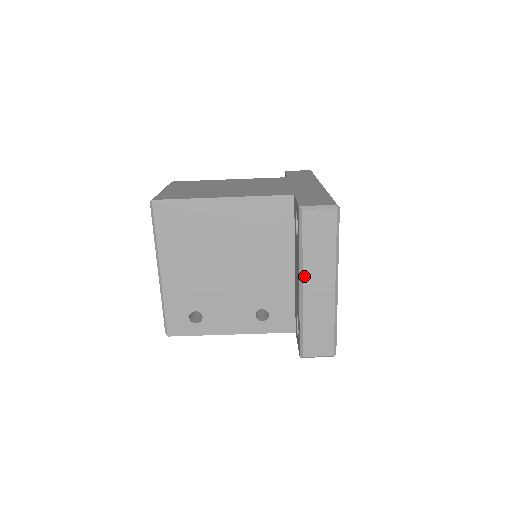
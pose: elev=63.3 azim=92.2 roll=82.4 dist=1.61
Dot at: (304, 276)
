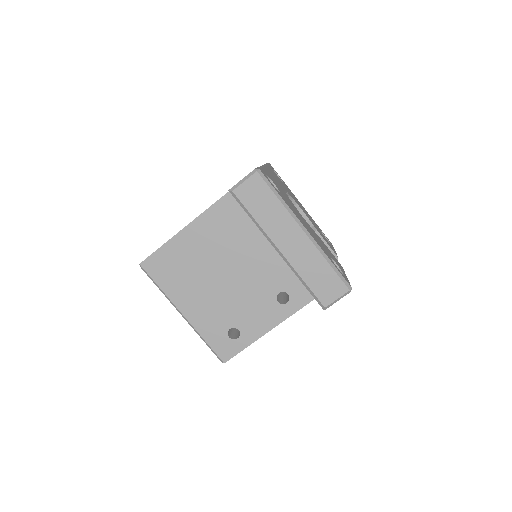
Dot at: (273, 241)
